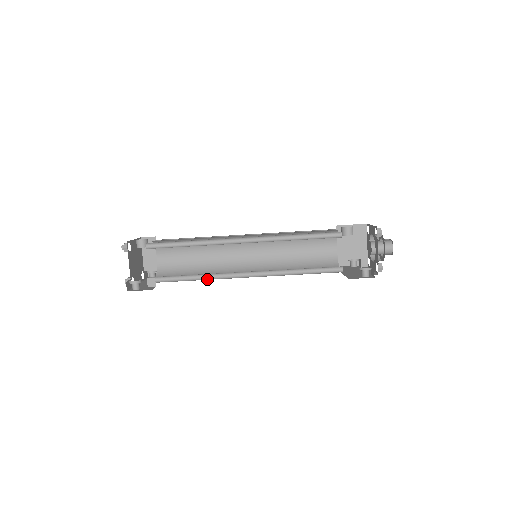
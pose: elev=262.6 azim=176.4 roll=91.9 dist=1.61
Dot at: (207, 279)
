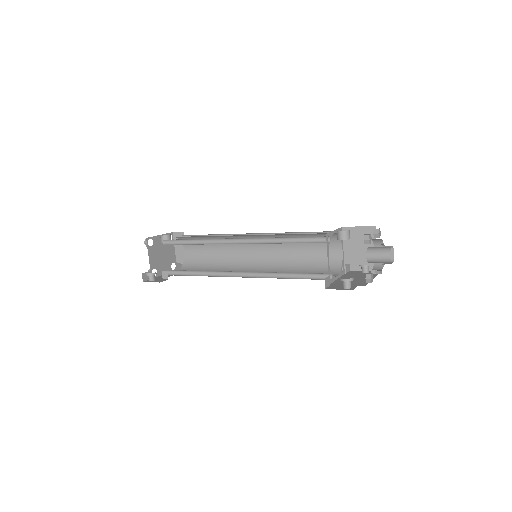
Dot at: (209, 276)
